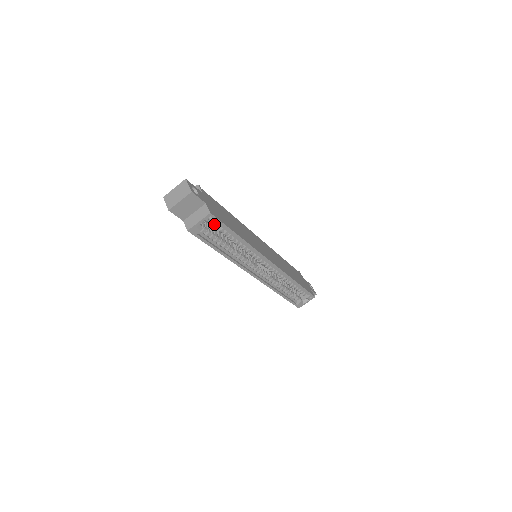
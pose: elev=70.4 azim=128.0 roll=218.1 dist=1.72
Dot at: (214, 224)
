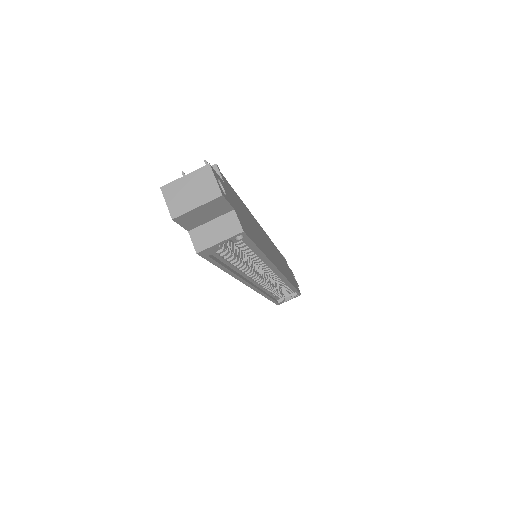
Dot at: occluded
